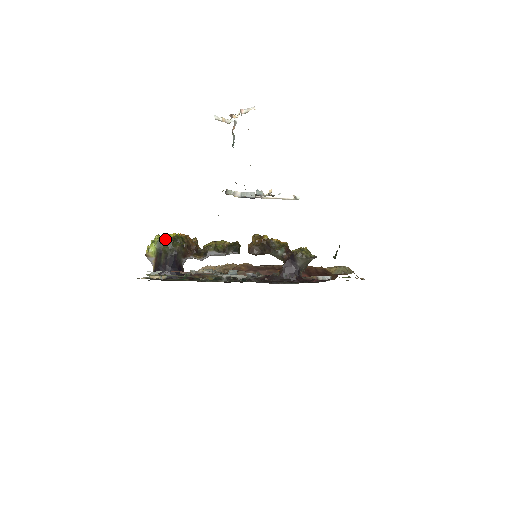
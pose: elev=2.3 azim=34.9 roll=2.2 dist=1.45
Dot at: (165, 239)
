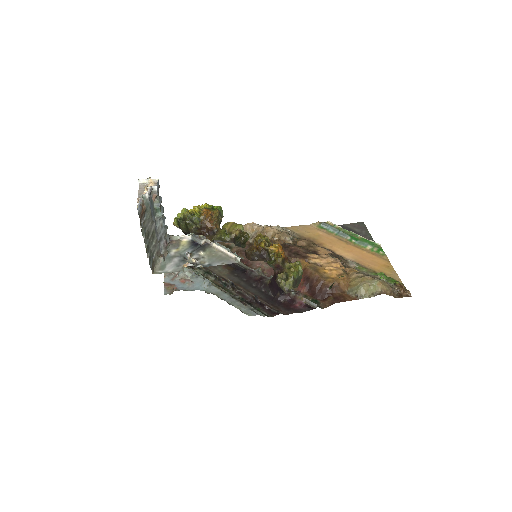
Dot at: (185, 217)
